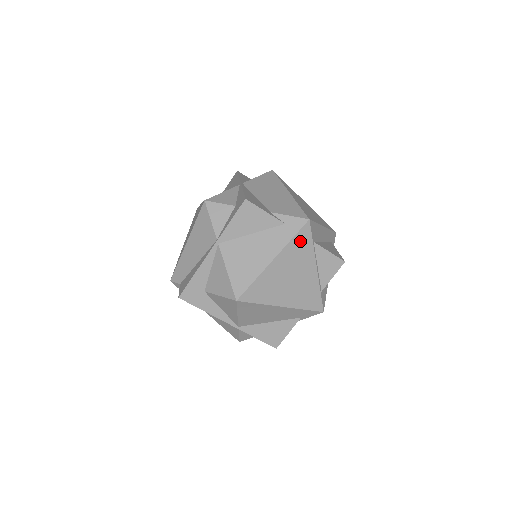
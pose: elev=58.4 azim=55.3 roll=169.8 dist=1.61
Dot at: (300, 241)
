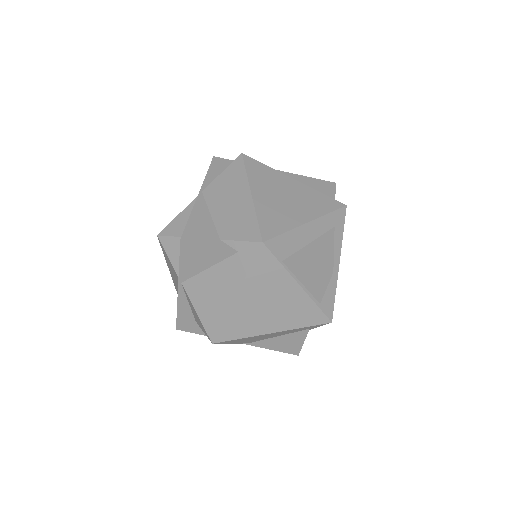
Dot at: (262, 268)
